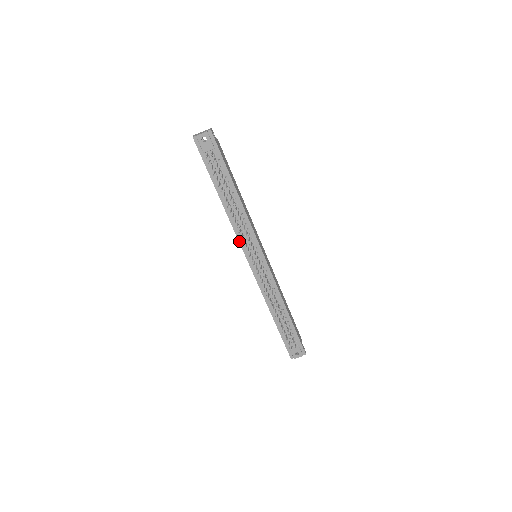
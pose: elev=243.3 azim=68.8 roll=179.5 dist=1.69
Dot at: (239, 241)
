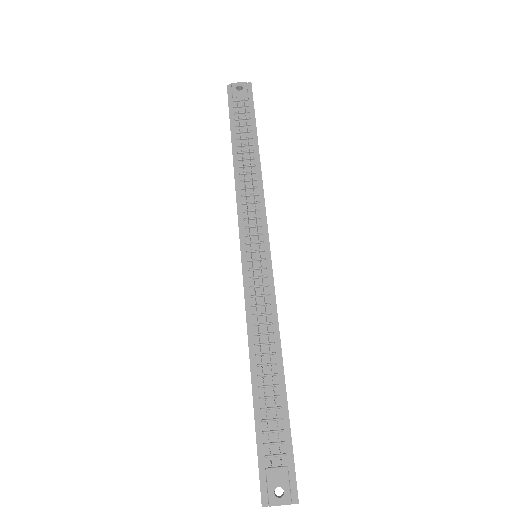
Dot at: (238, 218)
